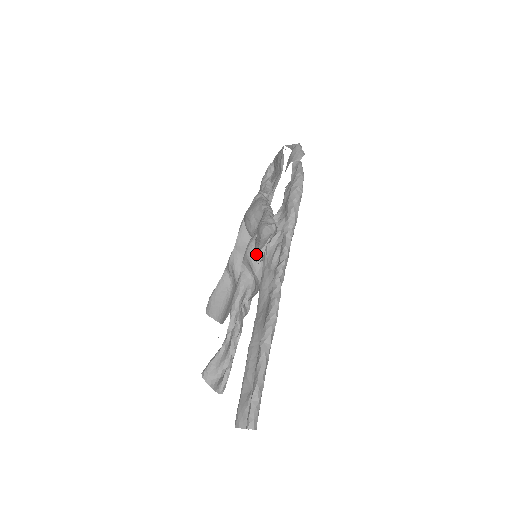
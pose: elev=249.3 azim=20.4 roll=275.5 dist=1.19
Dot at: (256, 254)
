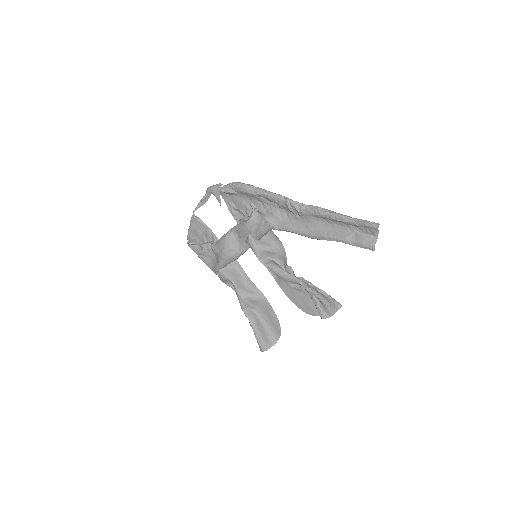
Dot at: (268, 224)
